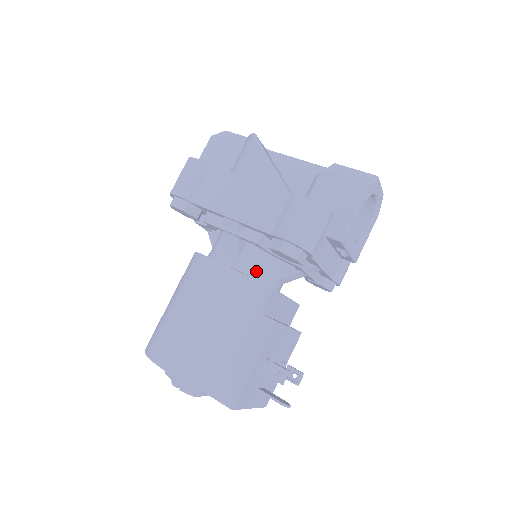
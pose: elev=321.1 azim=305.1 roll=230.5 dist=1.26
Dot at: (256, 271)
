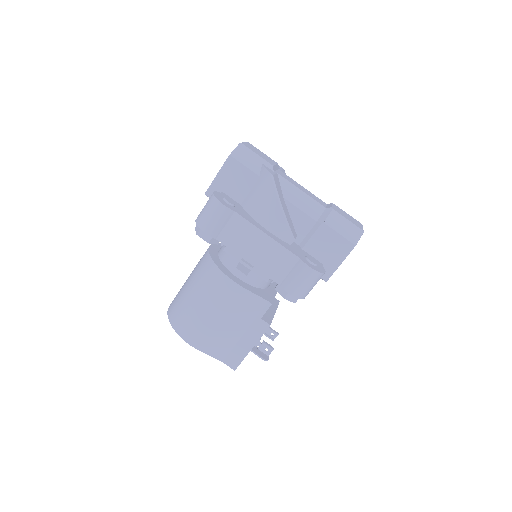
Dot at: (259, 283)
